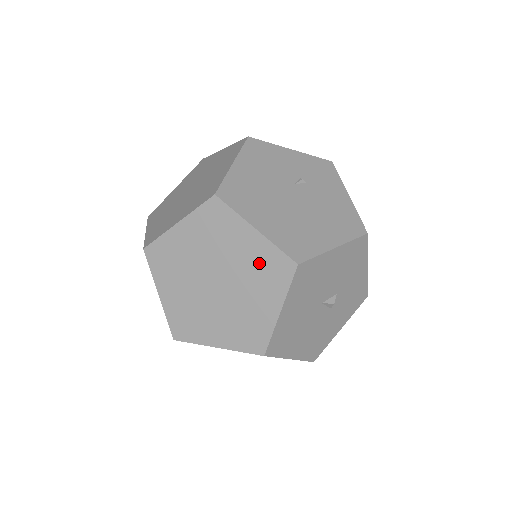
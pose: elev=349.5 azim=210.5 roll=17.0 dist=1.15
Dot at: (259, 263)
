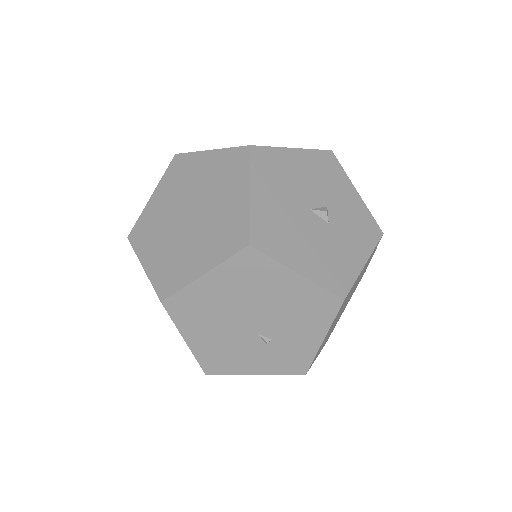
Dot at: (219, 170)
